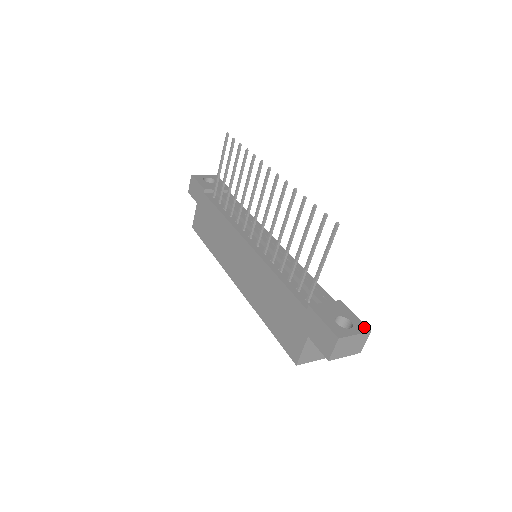
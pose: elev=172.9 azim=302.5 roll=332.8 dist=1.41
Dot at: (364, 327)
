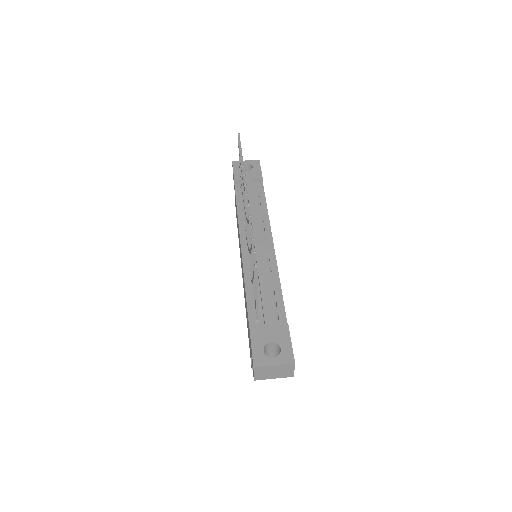
Dot at: (290, 358)
